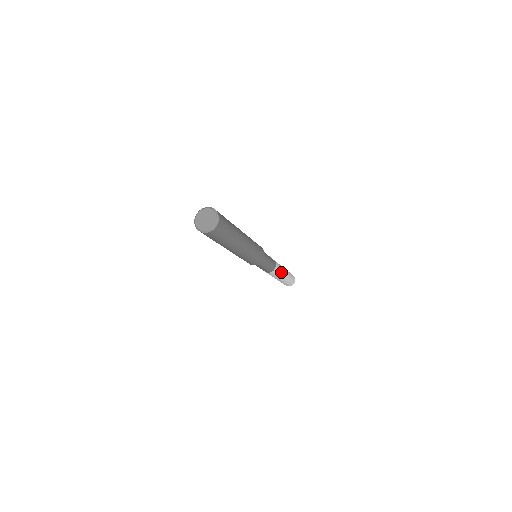
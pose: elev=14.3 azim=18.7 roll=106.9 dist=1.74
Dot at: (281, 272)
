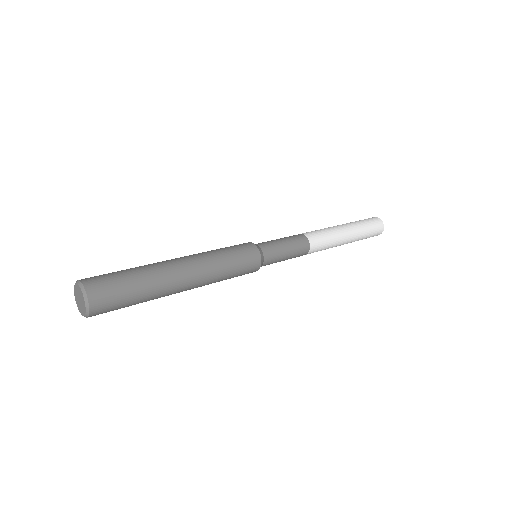
Dot at: (331, 246)
